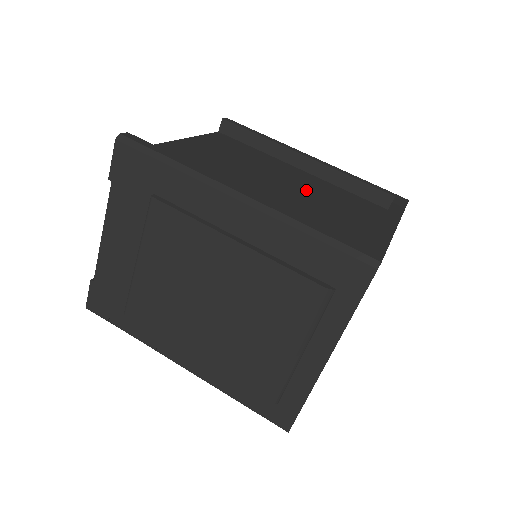
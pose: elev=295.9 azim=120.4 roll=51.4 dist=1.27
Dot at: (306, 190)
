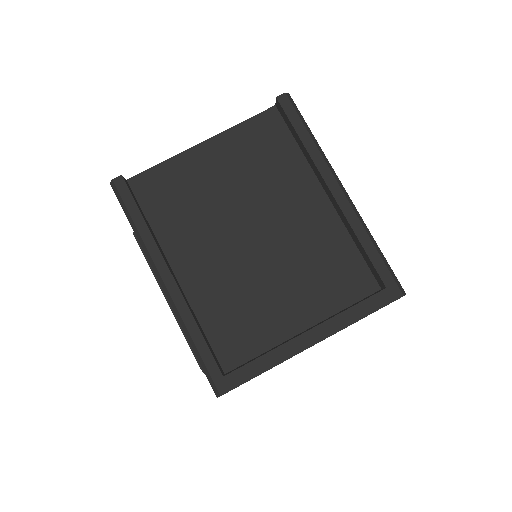
Dot at: (289, 246)
